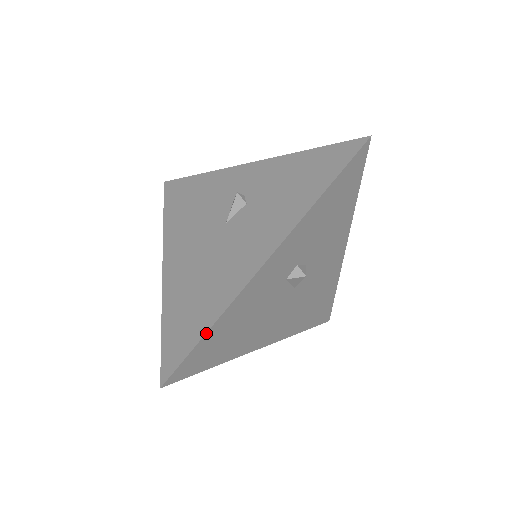
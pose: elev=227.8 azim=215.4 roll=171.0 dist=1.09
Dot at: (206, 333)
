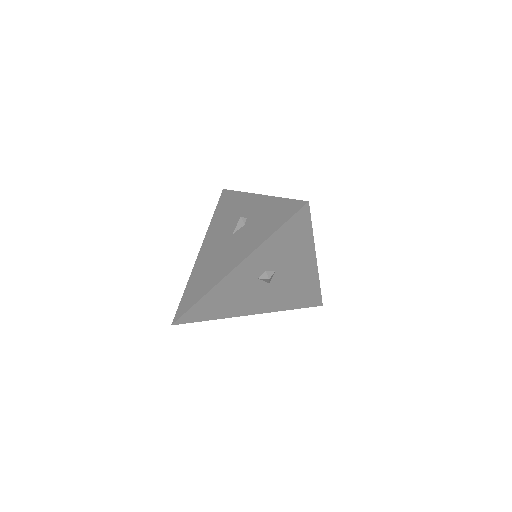
Dot at: (197, 302)
